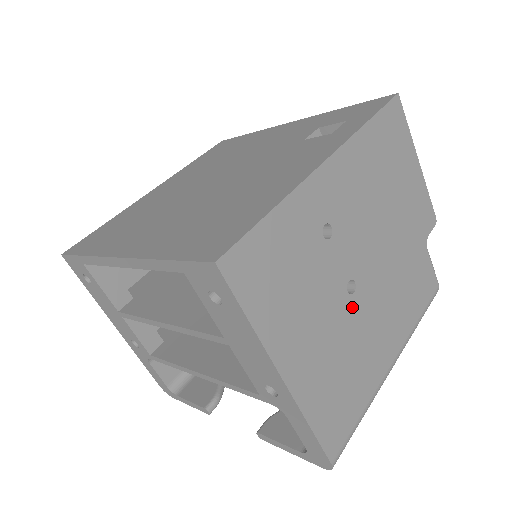
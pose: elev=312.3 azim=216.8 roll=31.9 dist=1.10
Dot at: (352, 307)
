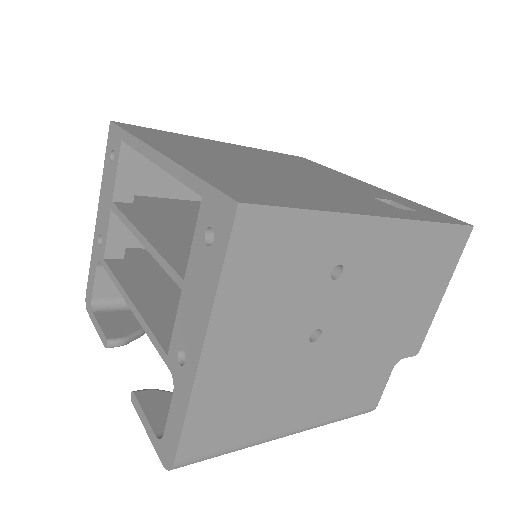
Dot at: (302, 352)
